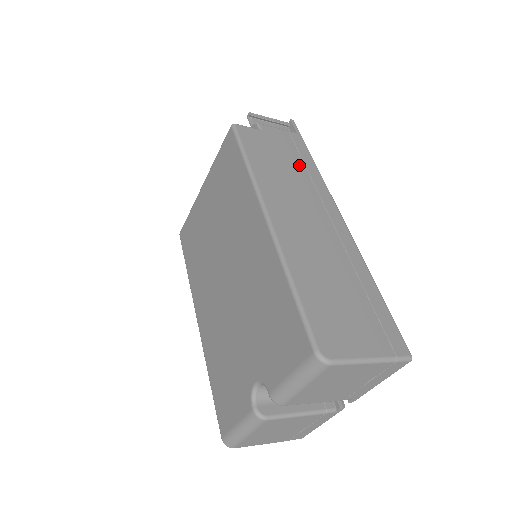
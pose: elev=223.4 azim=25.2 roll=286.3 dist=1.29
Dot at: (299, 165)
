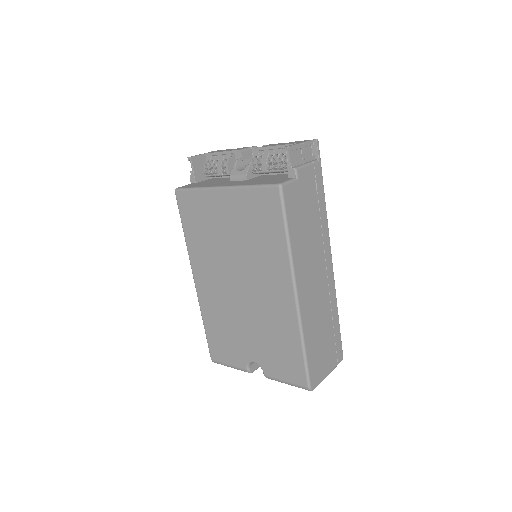
Dot at: (316, 214)
